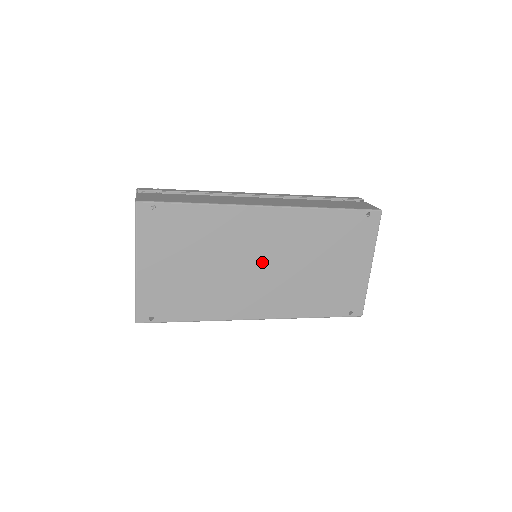
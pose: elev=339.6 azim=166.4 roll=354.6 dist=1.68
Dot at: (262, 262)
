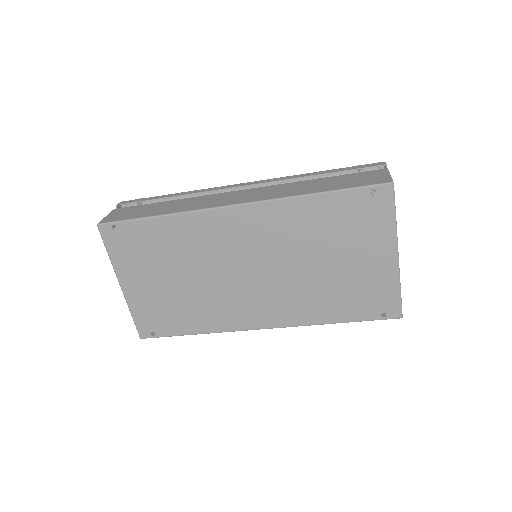
Dot at: (248, 268)
